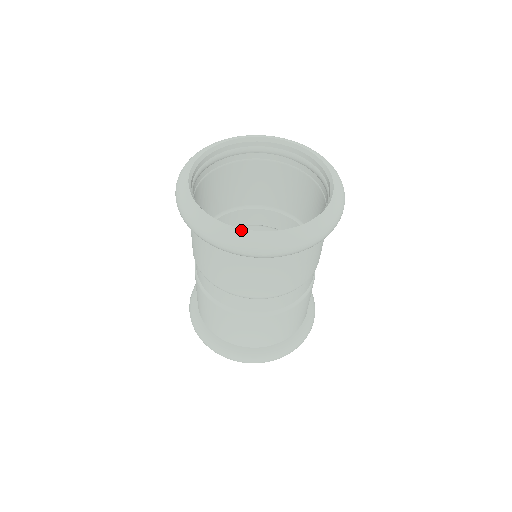
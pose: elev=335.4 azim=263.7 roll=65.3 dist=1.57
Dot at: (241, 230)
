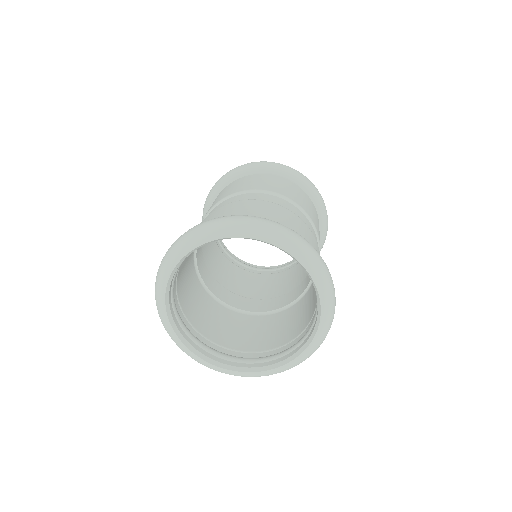
Dot at: (205, 363)
